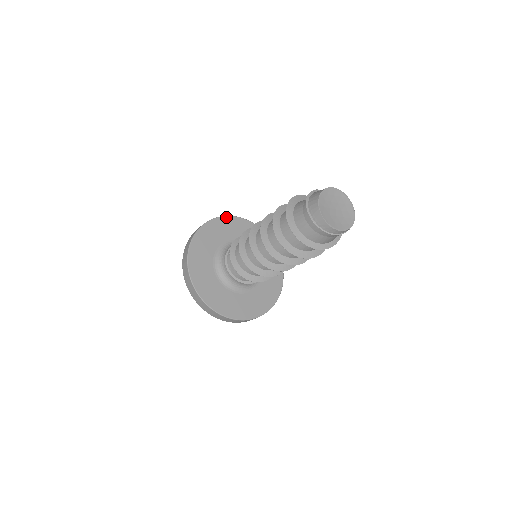
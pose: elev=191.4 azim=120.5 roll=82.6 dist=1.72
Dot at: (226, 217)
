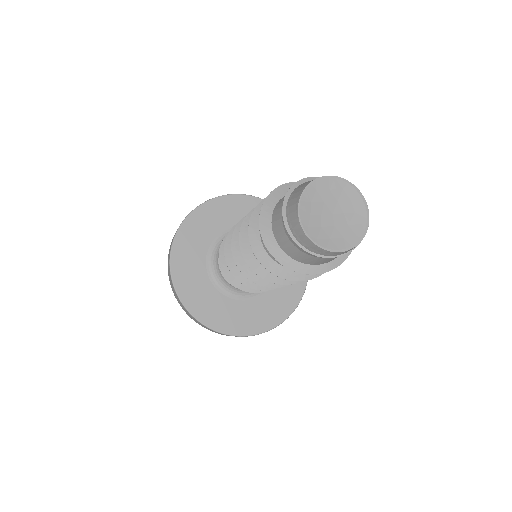
Dot at: (220, 198)
